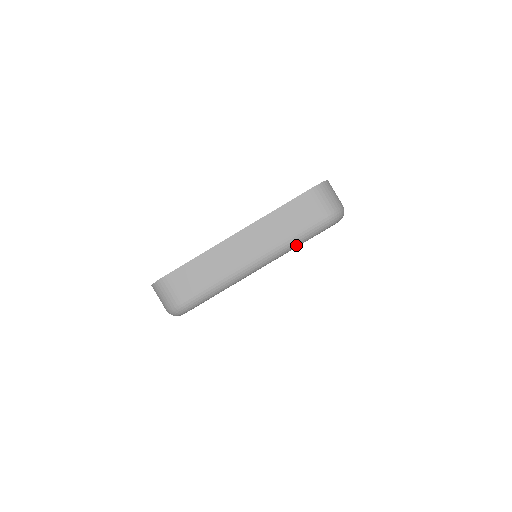
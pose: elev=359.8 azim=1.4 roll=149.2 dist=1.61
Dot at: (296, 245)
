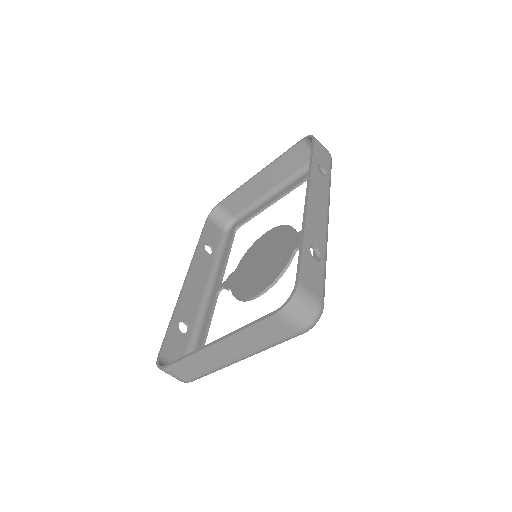
Dot at: occluded
